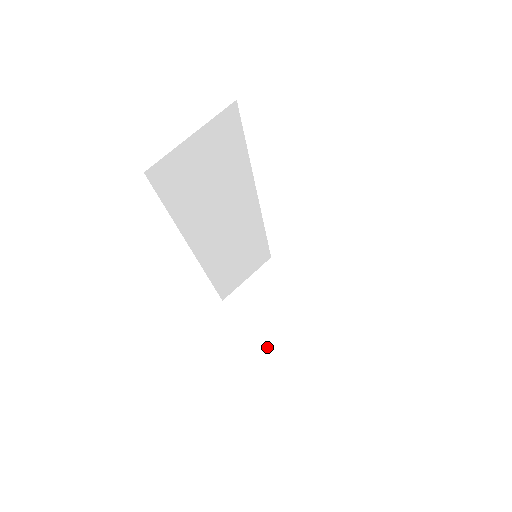
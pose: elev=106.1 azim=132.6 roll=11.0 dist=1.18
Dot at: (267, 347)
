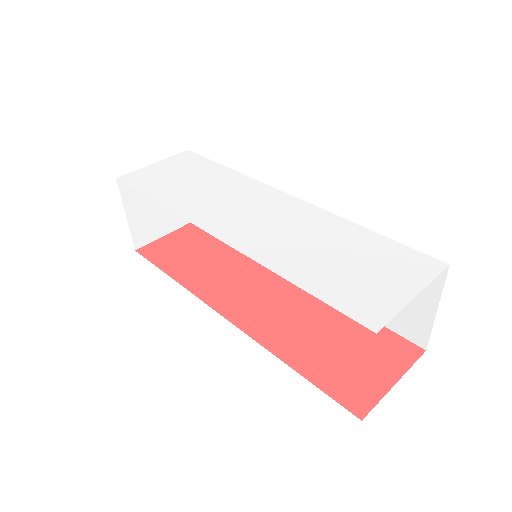
Dot at: occluded
